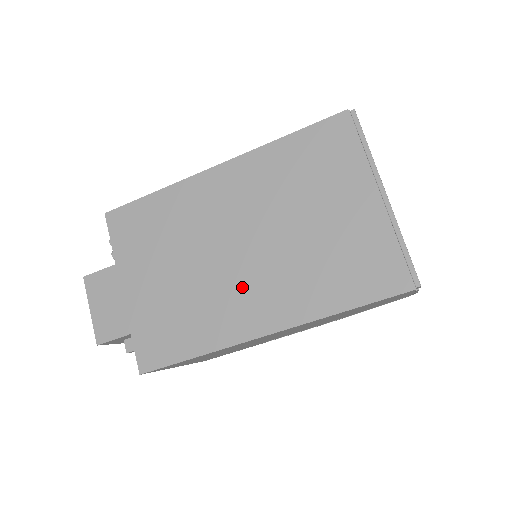
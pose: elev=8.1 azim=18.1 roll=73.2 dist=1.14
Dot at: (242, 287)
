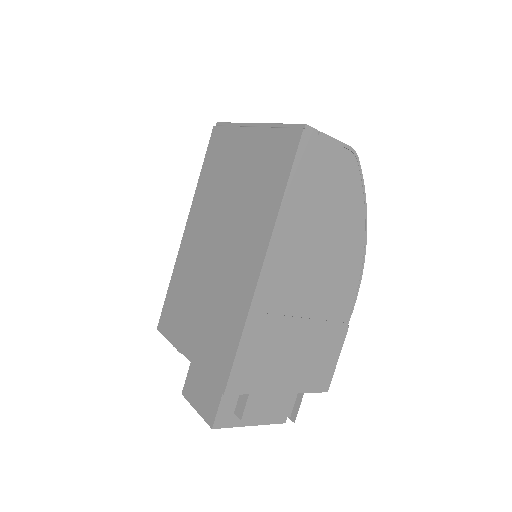
Dot at: (233, 262)
